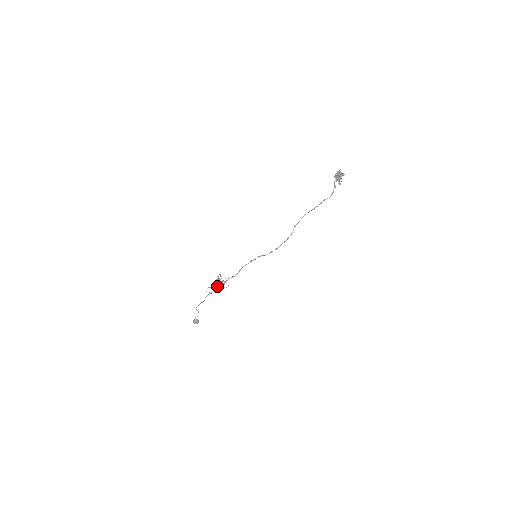
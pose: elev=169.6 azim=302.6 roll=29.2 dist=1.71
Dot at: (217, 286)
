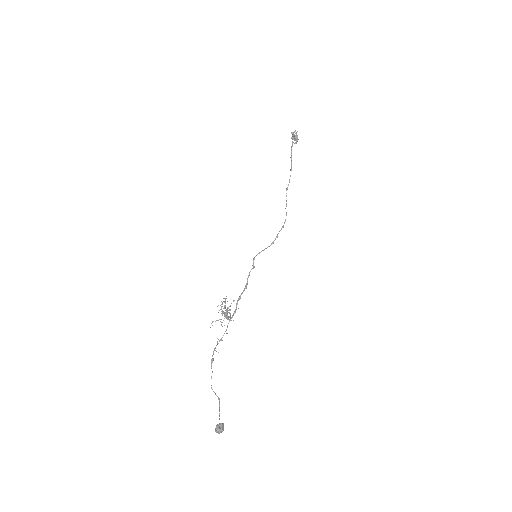
Dot at: occluded
